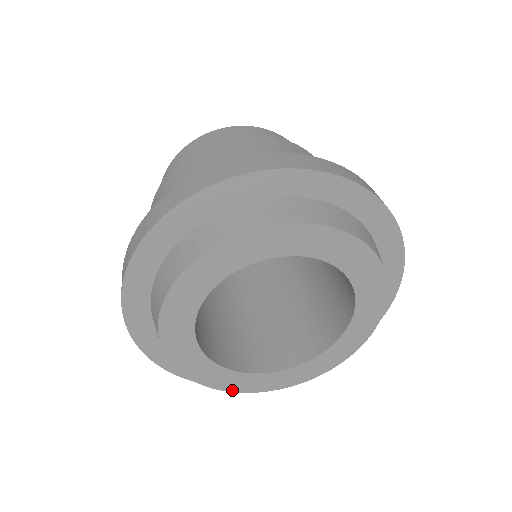
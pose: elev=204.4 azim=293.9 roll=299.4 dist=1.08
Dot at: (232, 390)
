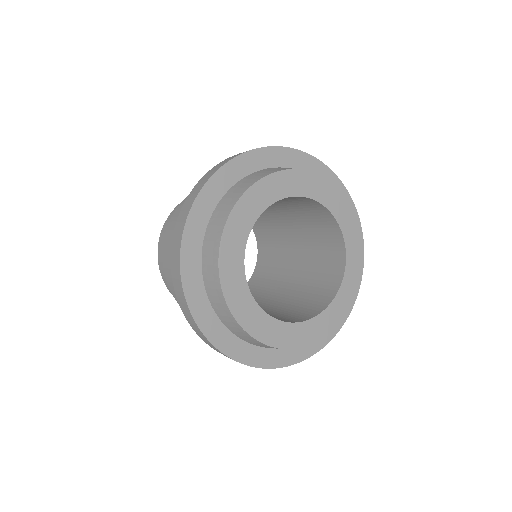
Dot at: (266, 342)
